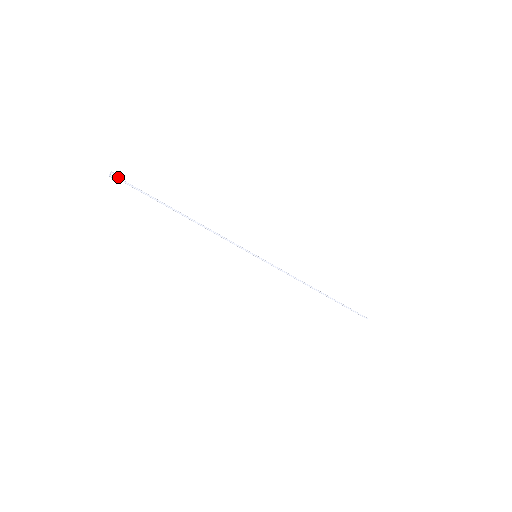
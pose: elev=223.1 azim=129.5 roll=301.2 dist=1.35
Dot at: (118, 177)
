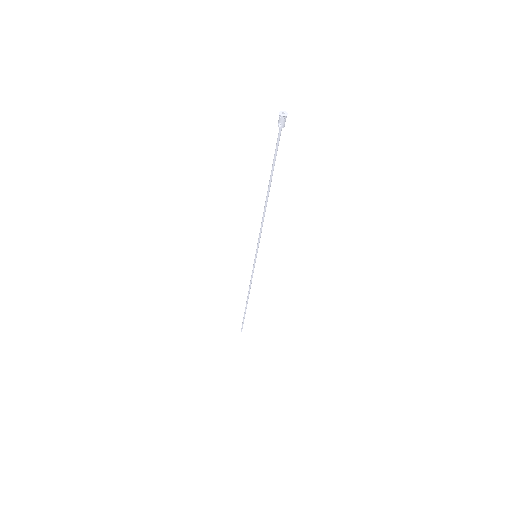
Dot at: occluded
